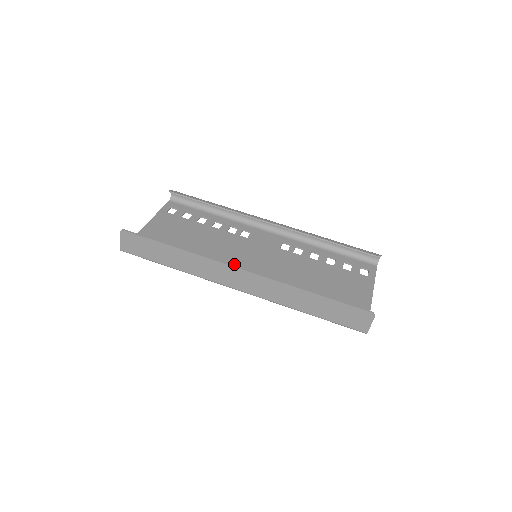
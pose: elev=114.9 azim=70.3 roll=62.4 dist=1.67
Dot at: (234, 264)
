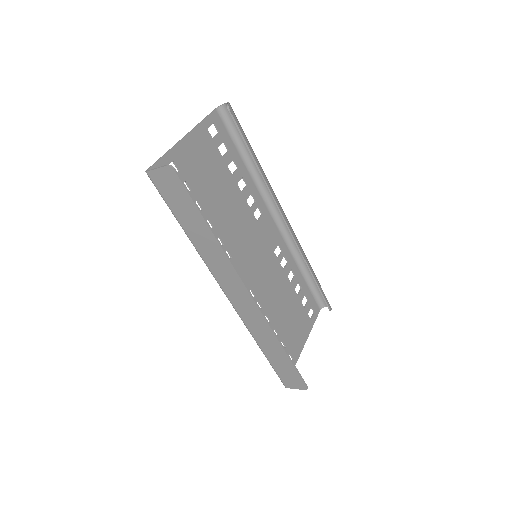
Dot at: (236, 256)
